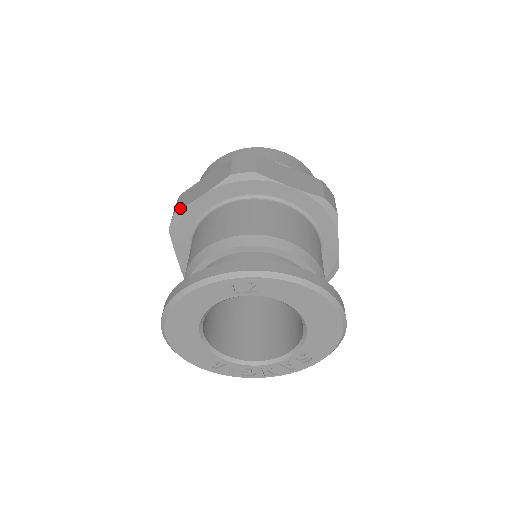
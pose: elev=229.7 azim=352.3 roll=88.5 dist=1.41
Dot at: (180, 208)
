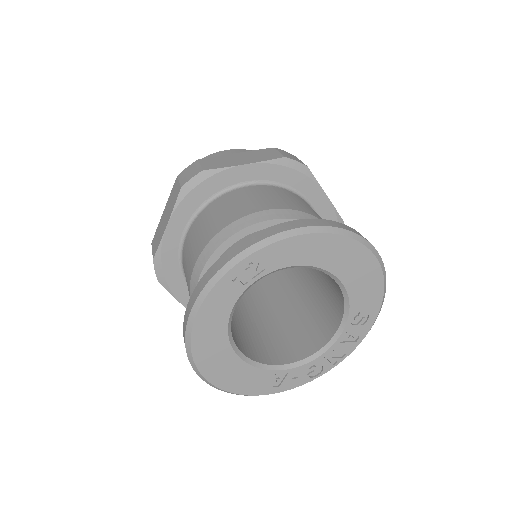
Dot at: (155, 251)
